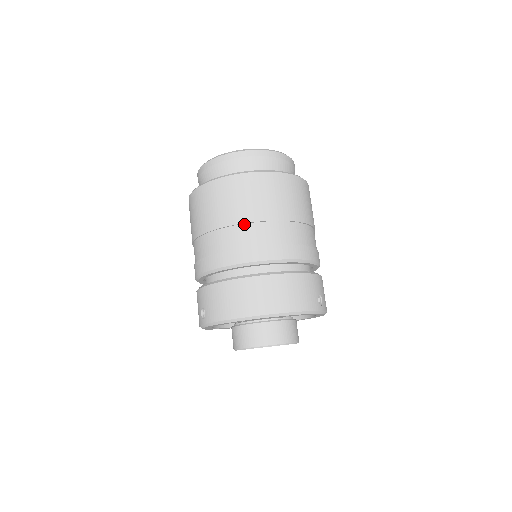
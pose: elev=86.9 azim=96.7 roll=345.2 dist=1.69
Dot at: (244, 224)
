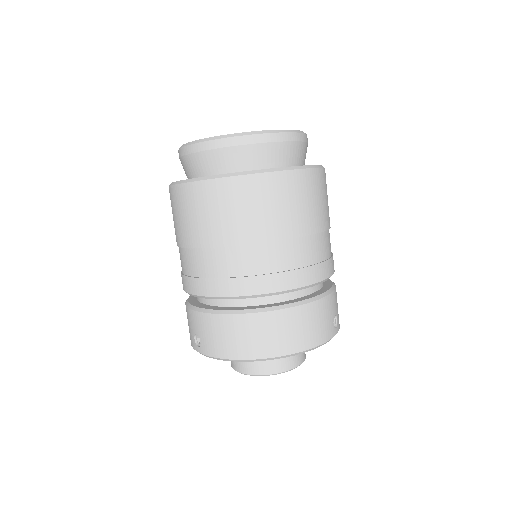
Dot at: (249, 245)
